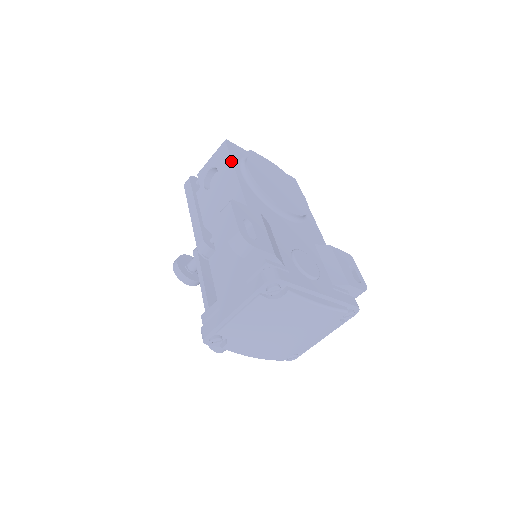
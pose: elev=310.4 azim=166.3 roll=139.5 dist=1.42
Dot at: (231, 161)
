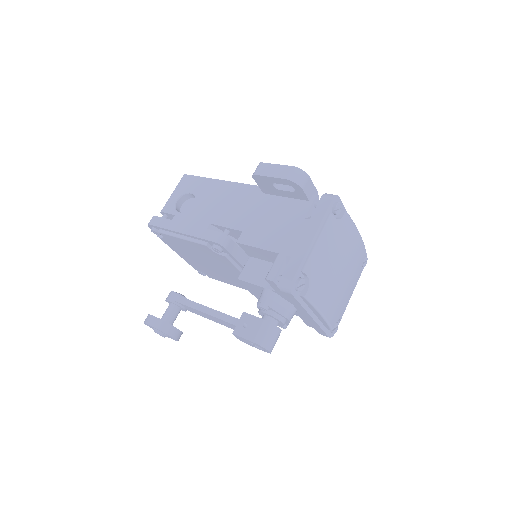
Dot at: (207, 178)
